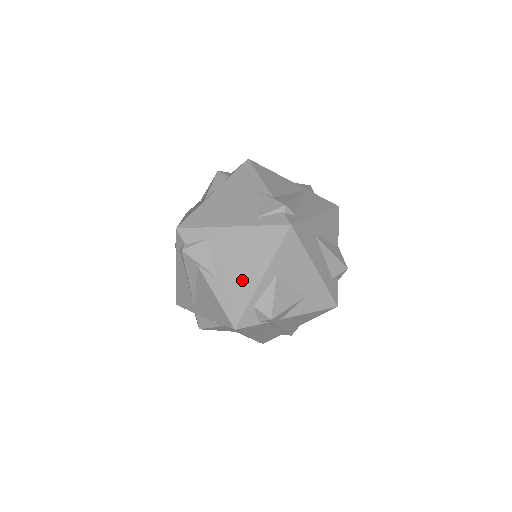
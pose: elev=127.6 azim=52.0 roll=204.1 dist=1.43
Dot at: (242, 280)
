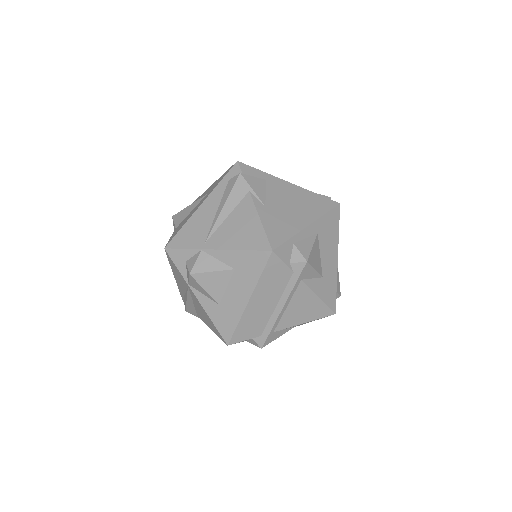
Dot at: (290, 218)
